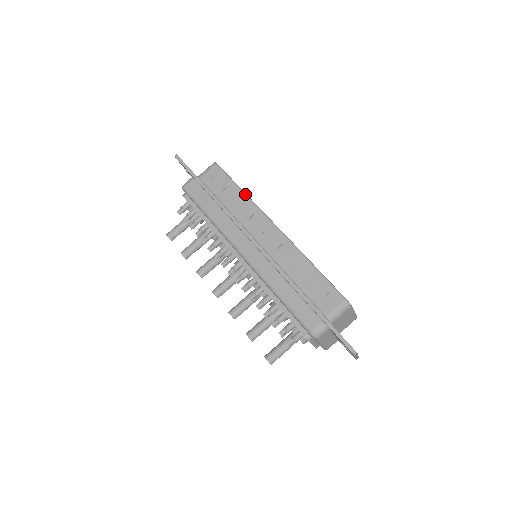
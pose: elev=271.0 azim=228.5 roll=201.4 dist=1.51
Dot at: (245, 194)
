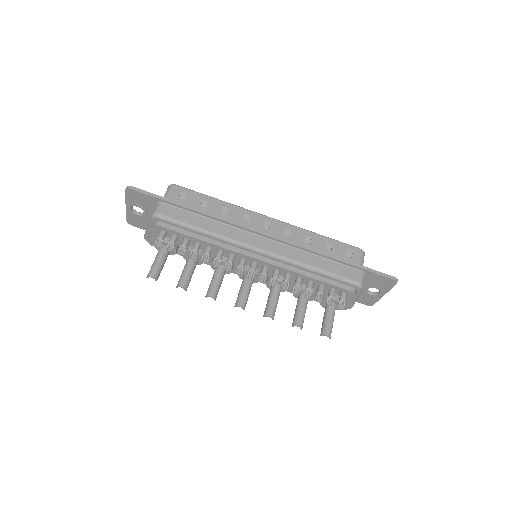
Dot at: (223, 201)
